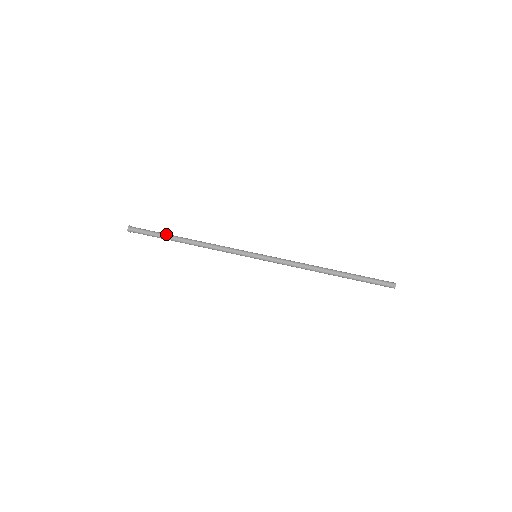
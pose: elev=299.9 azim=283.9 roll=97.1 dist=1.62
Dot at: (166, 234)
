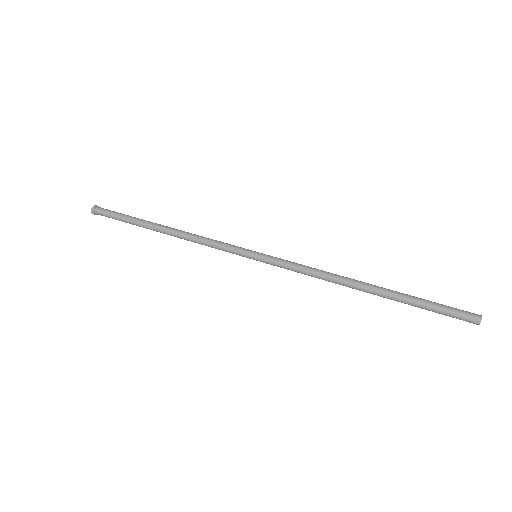
Dot at: occluded
